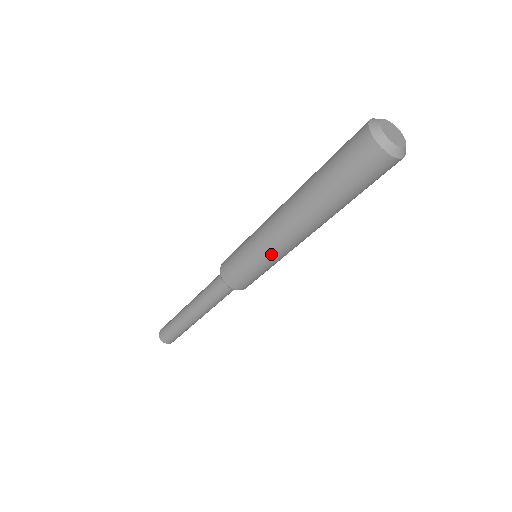
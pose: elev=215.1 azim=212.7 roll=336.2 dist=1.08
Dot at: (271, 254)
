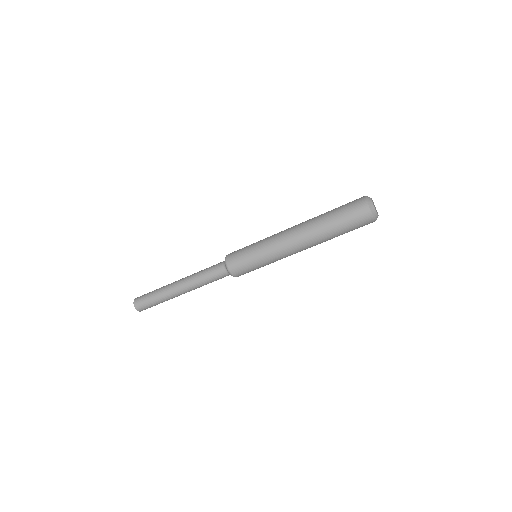
Dot at: occluded
